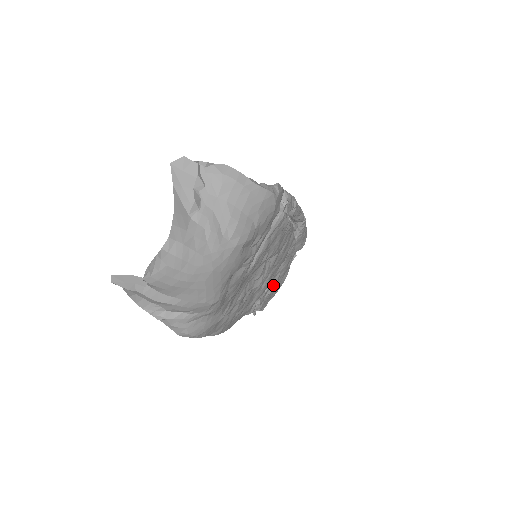
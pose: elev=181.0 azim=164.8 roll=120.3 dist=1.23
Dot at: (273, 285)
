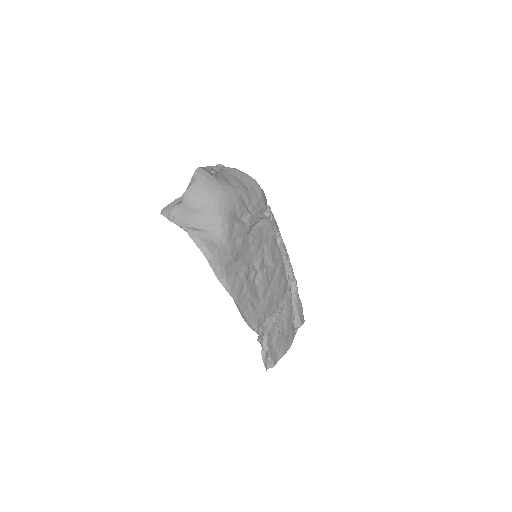
Dot at: (278, 329)
